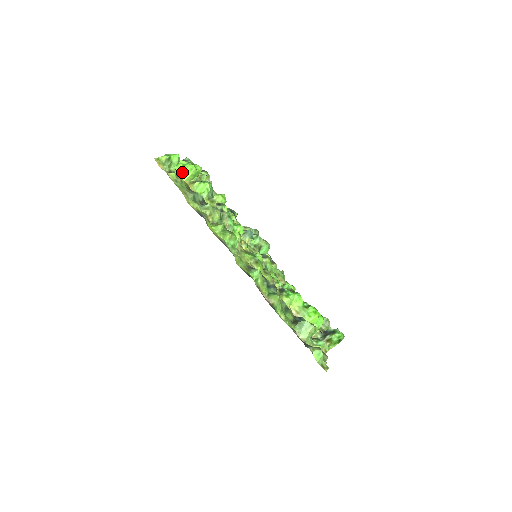
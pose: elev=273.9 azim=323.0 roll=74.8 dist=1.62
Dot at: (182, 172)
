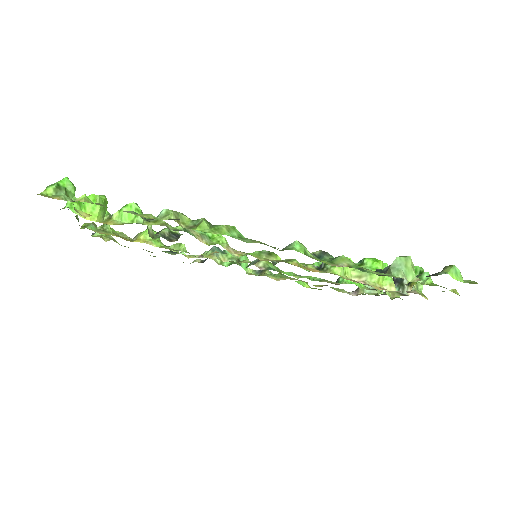
Dot at: occluded
